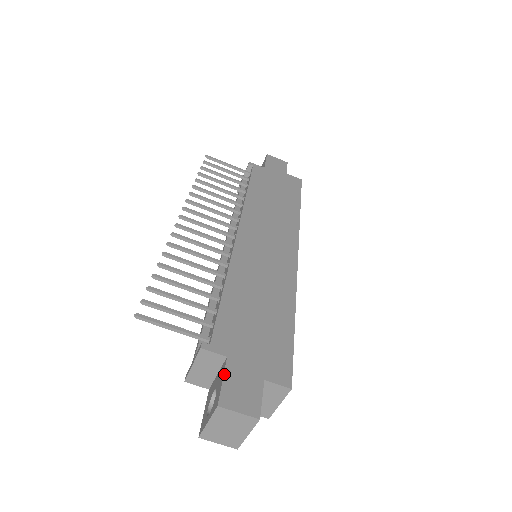
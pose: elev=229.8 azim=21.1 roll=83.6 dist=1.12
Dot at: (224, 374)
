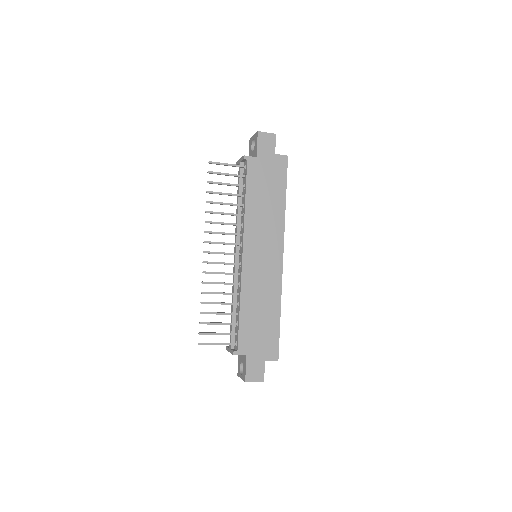
Dot at: (246, 365)
